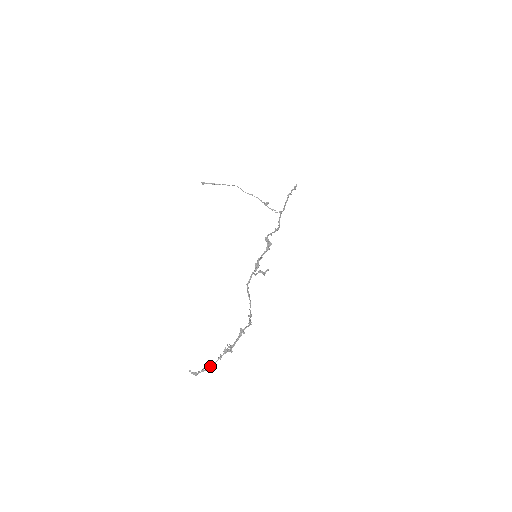
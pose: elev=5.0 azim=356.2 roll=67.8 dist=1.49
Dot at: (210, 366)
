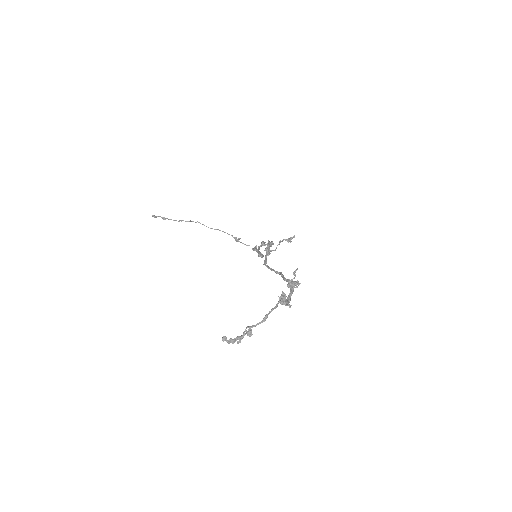
Dot at: occluded
